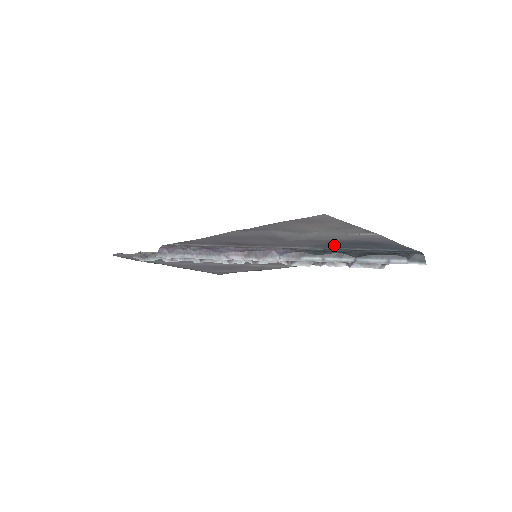
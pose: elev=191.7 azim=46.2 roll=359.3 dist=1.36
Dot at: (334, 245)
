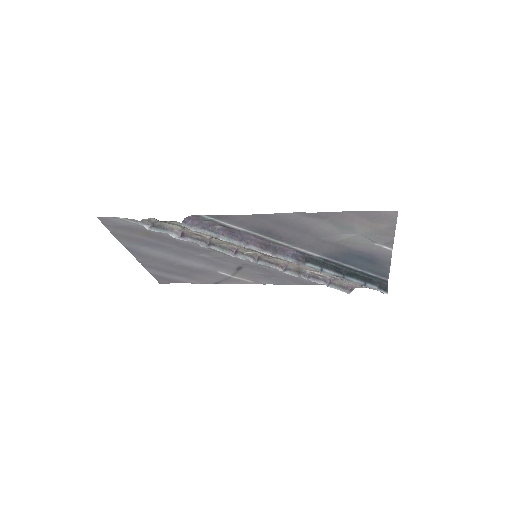
Dot at: (342, 256)
